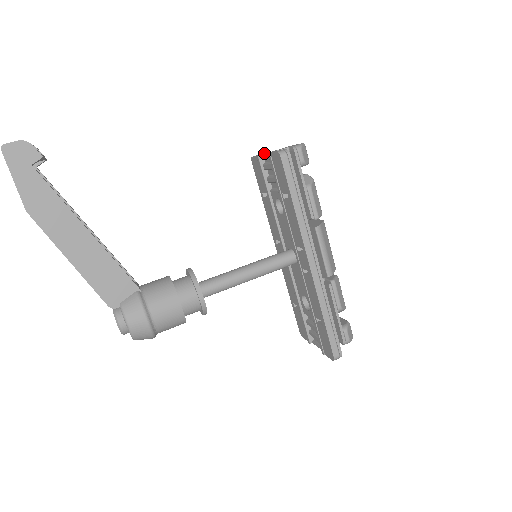
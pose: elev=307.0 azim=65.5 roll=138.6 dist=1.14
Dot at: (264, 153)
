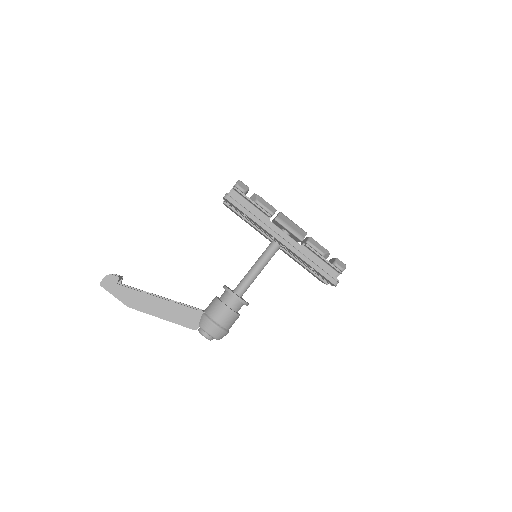
Dot at: occluded
